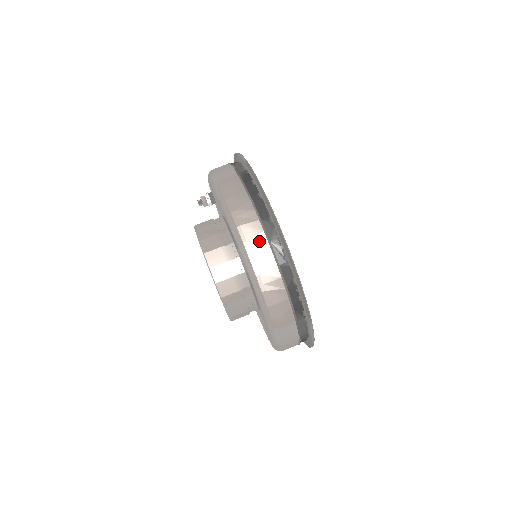
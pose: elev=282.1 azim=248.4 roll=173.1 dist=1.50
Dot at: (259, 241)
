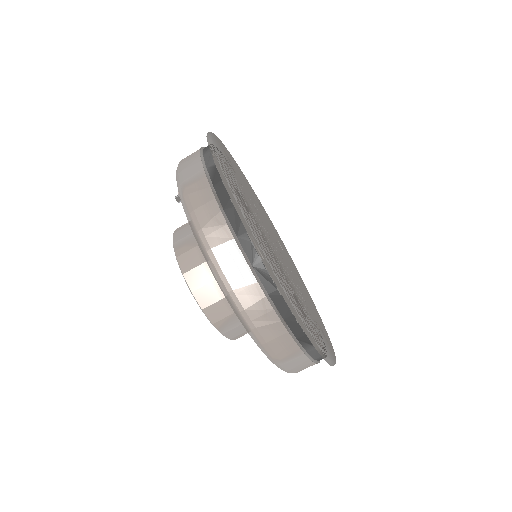
Dot at: (237, 267)
